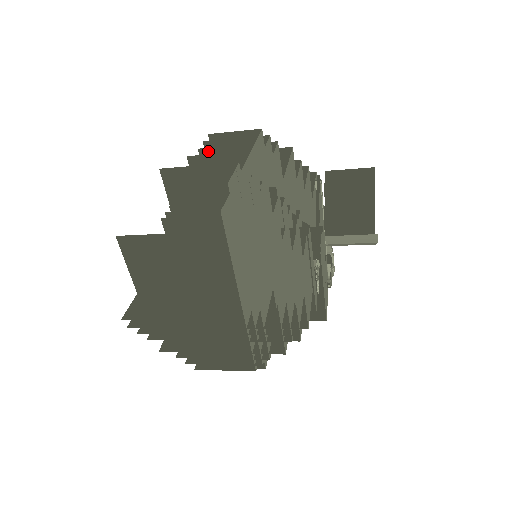
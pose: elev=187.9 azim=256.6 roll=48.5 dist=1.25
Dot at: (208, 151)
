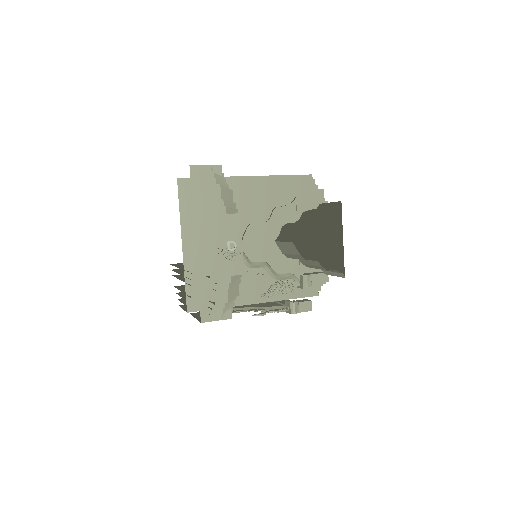
Dot at: occluded
